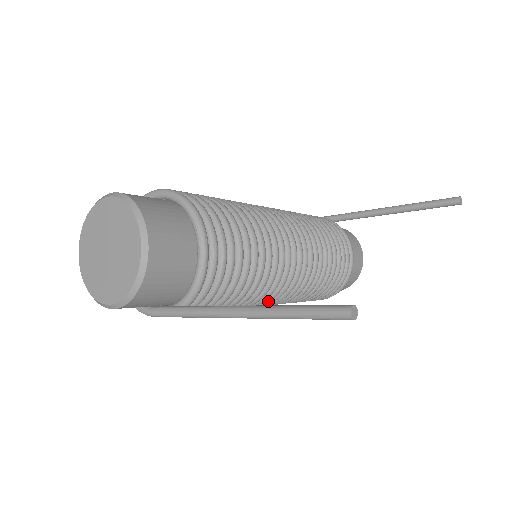
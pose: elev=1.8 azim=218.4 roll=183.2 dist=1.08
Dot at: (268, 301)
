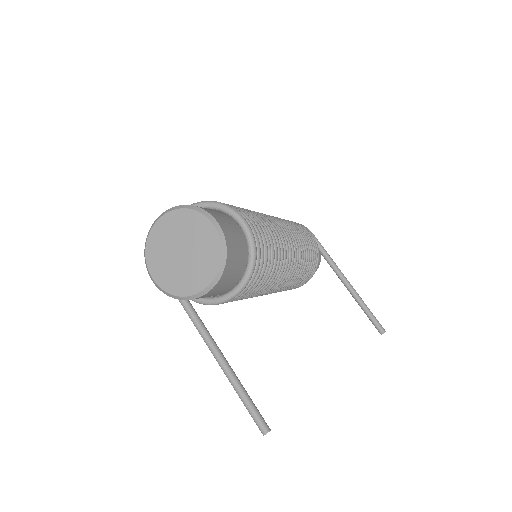
Dot at: occluded
